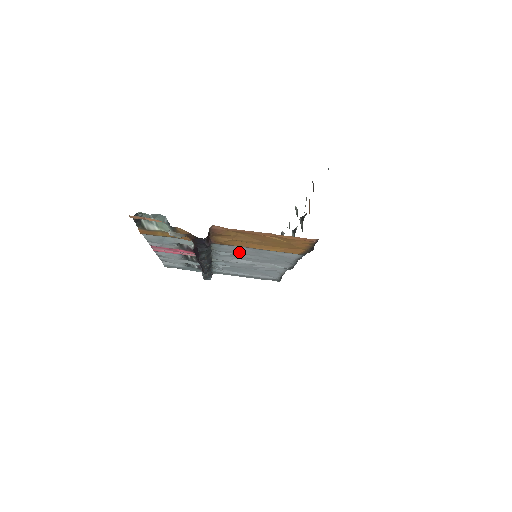
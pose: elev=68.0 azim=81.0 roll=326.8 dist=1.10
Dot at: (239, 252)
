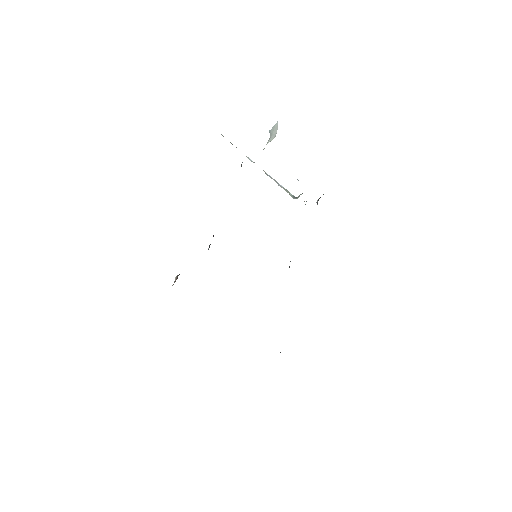
Dot at: occluded
